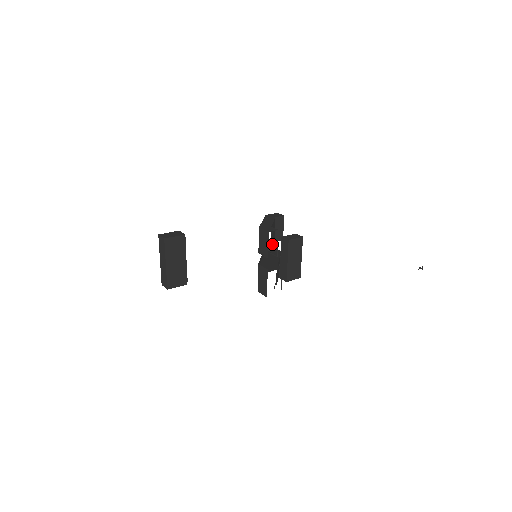
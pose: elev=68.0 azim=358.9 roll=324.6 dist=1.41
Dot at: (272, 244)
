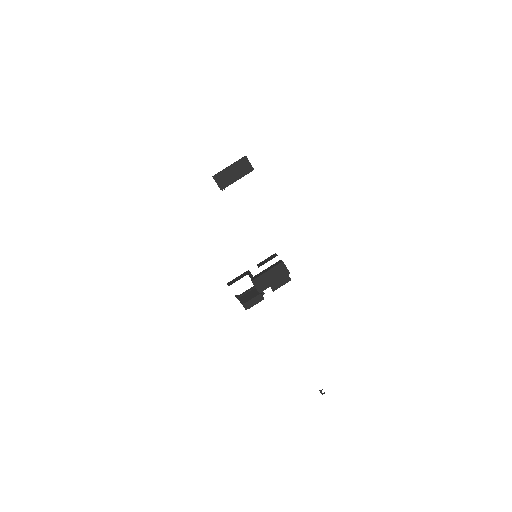
Dot at: occluded
